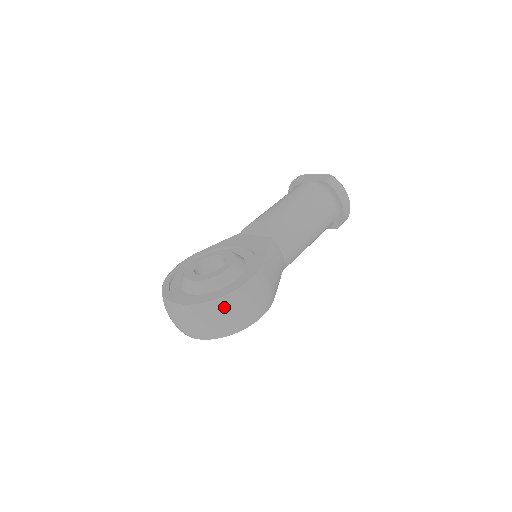
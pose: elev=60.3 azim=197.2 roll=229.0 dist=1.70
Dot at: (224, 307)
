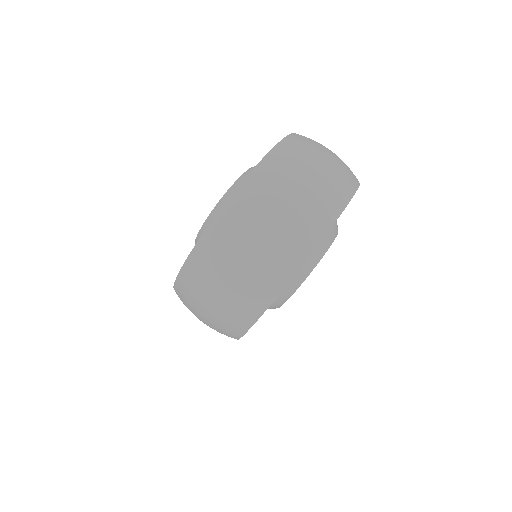
Dot at: (309, 140)
